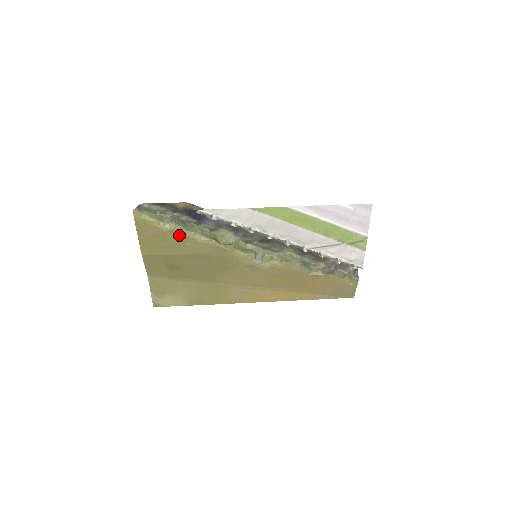
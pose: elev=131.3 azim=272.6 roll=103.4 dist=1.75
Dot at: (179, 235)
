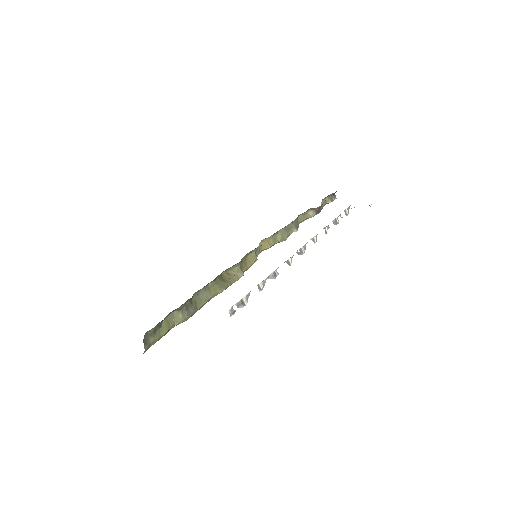
Dot at: occluded
